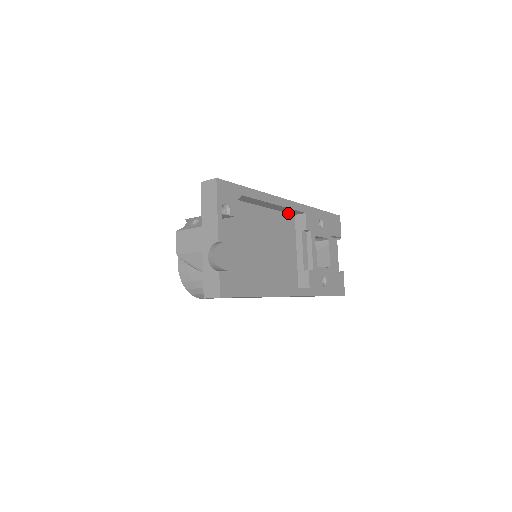
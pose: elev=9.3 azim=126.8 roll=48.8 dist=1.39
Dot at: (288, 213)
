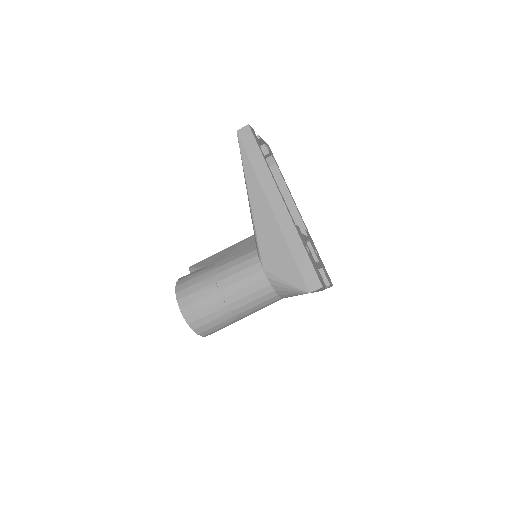
Dot at: occluded
